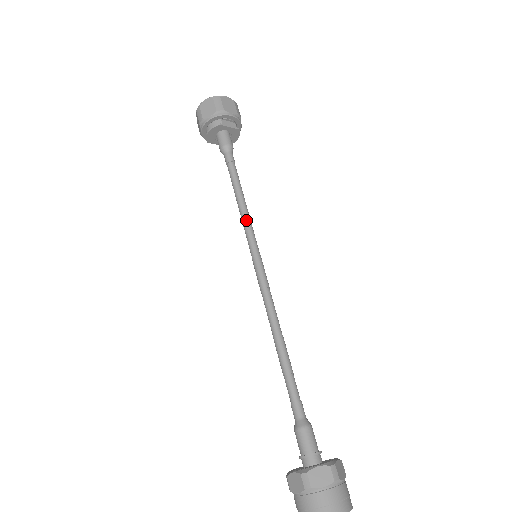
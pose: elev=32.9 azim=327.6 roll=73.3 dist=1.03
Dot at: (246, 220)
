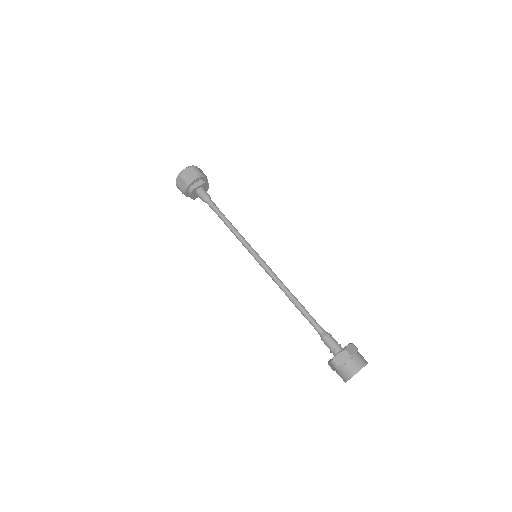
Dot at: (239, 238)
